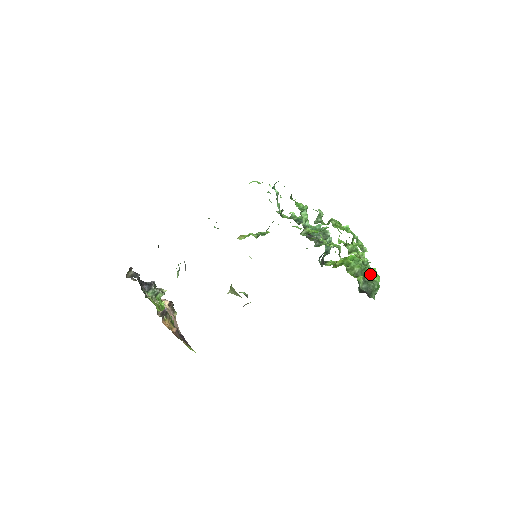
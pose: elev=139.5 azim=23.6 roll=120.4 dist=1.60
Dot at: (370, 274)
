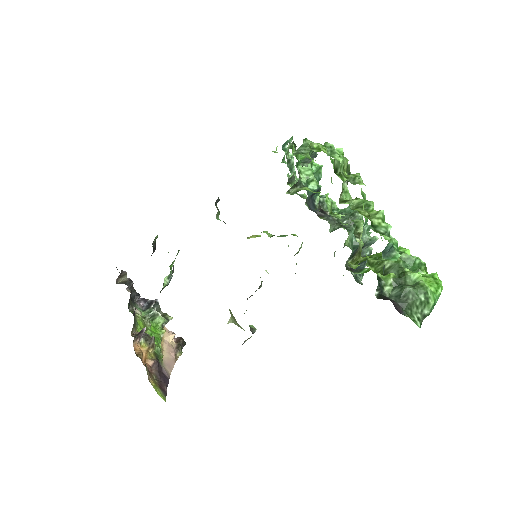
Dot at: (391, 254)
